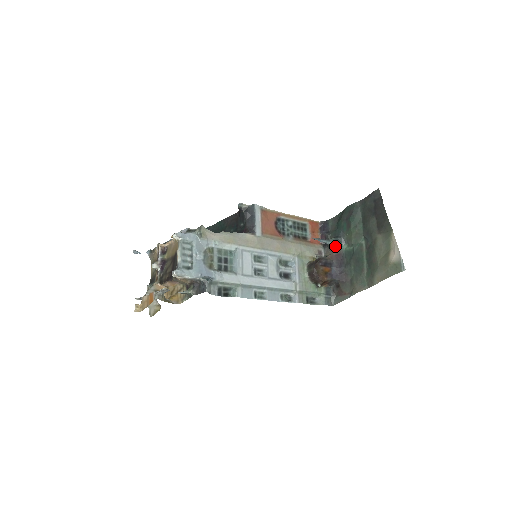
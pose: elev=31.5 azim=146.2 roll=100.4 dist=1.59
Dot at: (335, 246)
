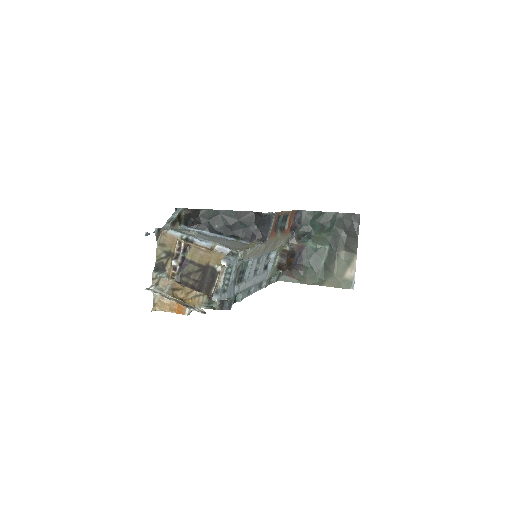
Dot at: (304, 241)
